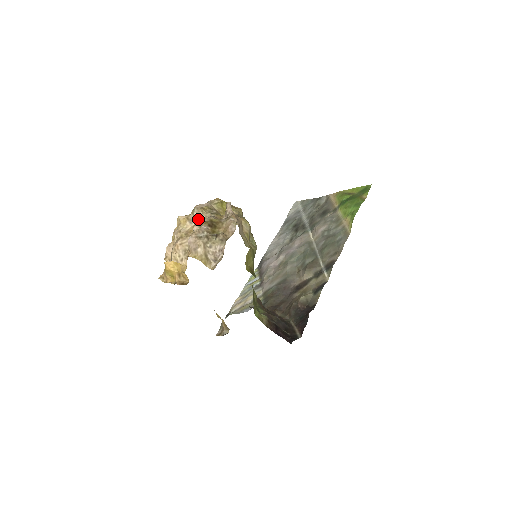
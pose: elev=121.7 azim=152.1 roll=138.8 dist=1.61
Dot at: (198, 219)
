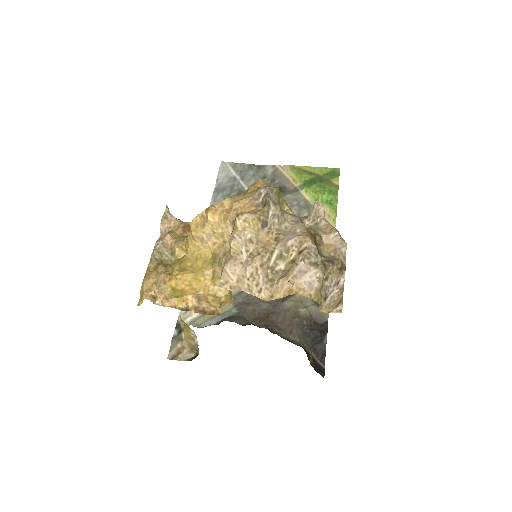
Dot at: (277, 223)
